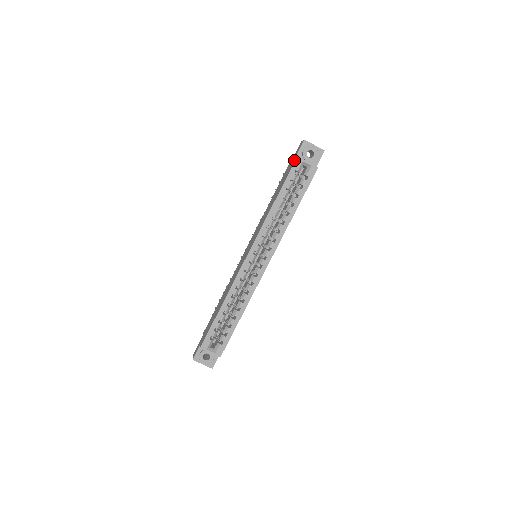
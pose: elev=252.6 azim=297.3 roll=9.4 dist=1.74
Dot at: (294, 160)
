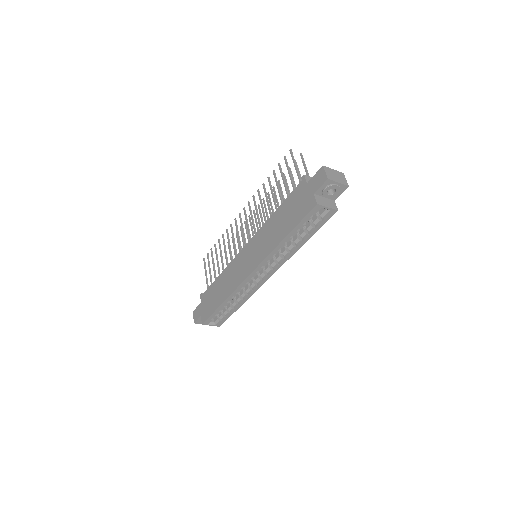
Dot at: (312, 201)
